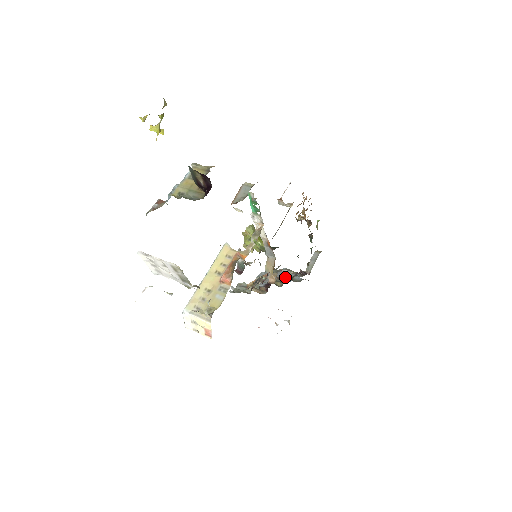
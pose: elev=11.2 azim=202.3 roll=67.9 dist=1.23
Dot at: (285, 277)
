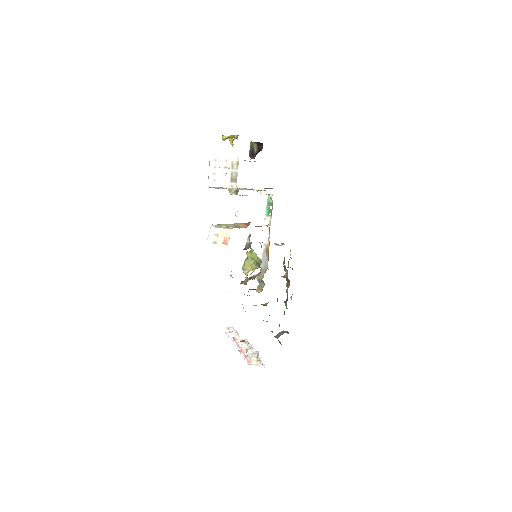
Dot at: (266, 303)
